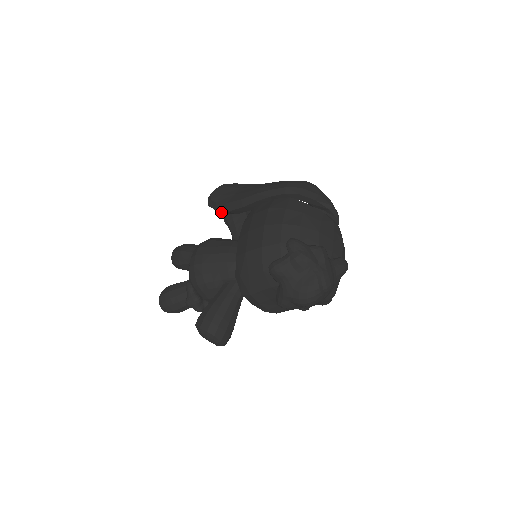
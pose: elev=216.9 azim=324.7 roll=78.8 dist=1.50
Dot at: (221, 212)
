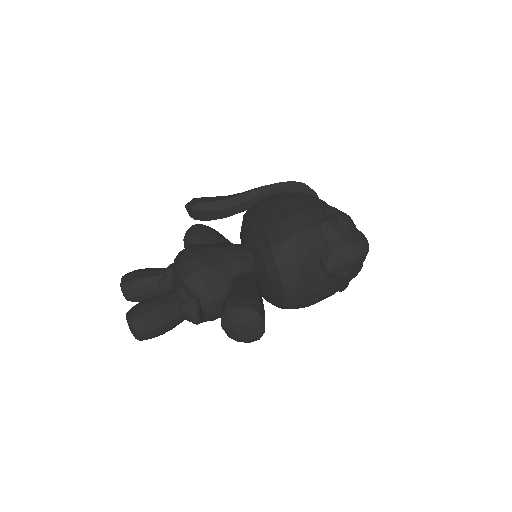
Dot at: (207, 217)
